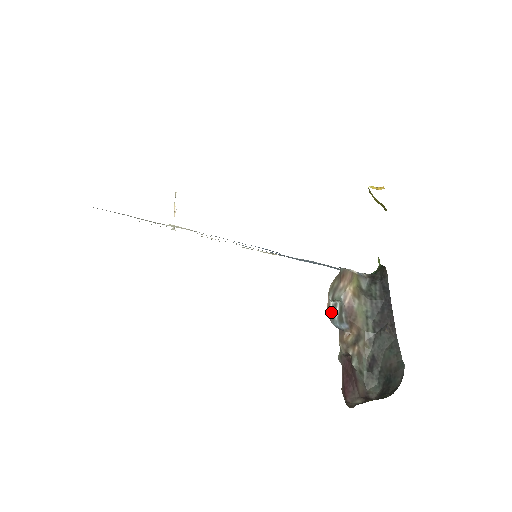
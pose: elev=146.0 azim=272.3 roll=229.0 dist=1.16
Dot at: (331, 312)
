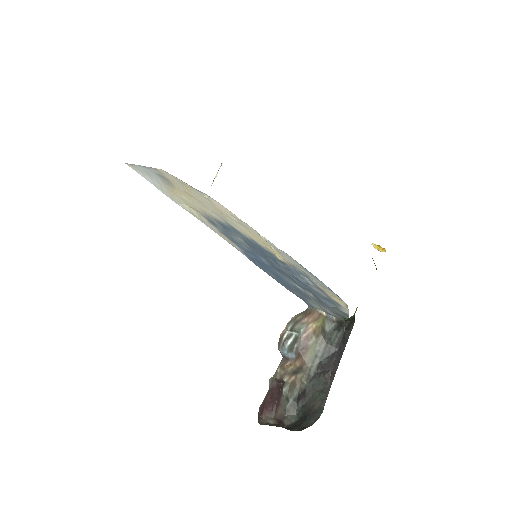
Dot at: (284, 339)
